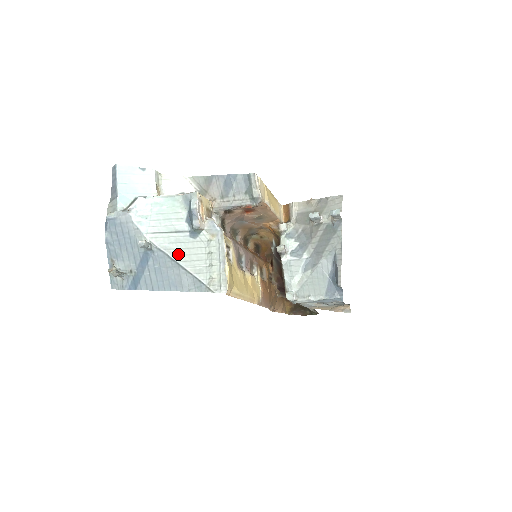
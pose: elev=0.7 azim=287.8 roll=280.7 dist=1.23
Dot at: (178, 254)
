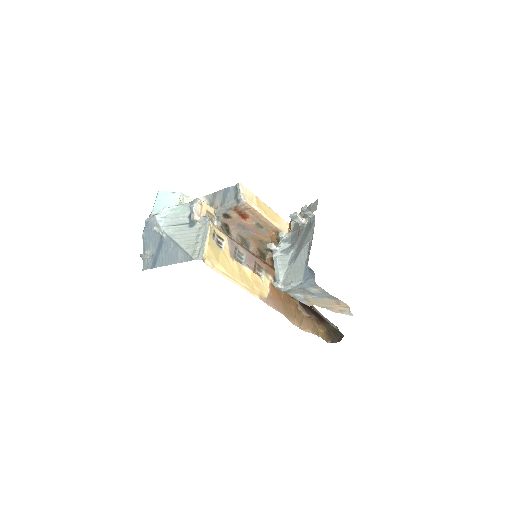
Dot at: (178, 238)
